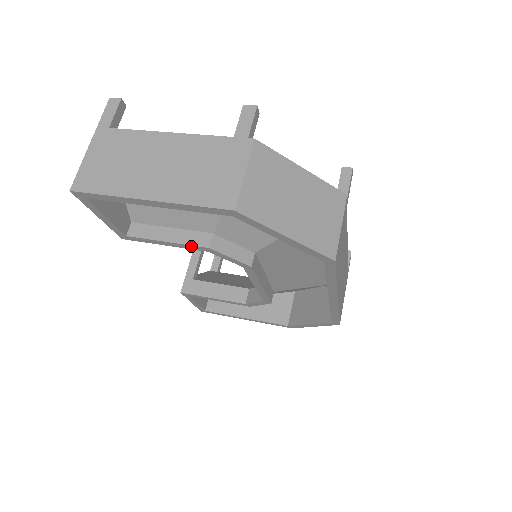
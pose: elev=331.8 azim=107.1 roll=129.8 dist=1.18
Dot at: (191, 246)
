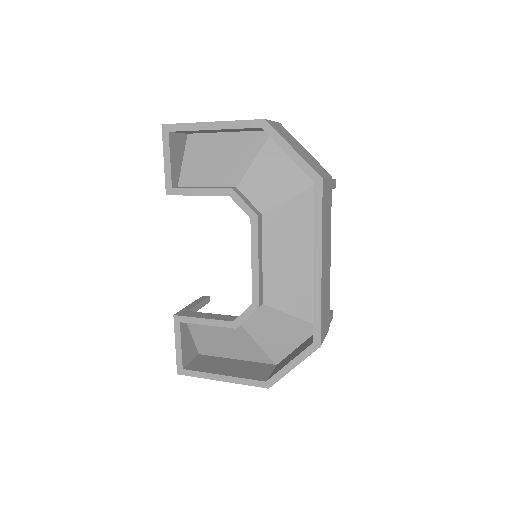
Dot at: (218, 190)
